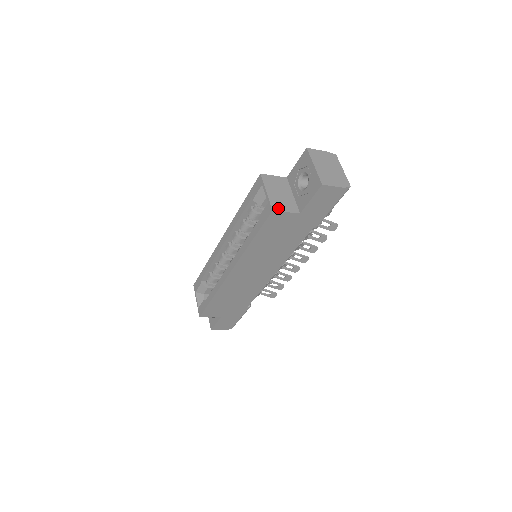
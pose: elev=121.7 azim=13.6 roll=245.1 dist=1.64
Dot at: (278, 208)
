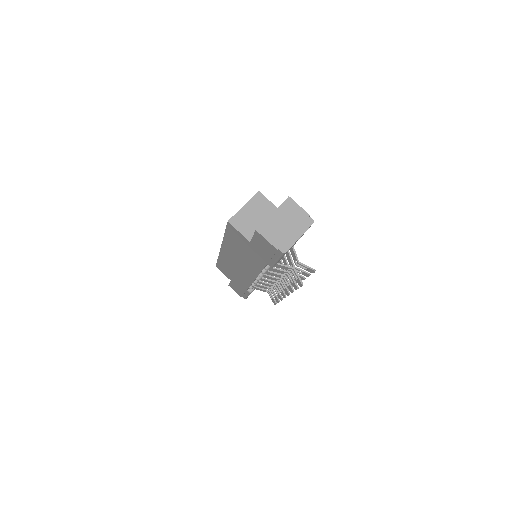
Dot at: (235, 223)
